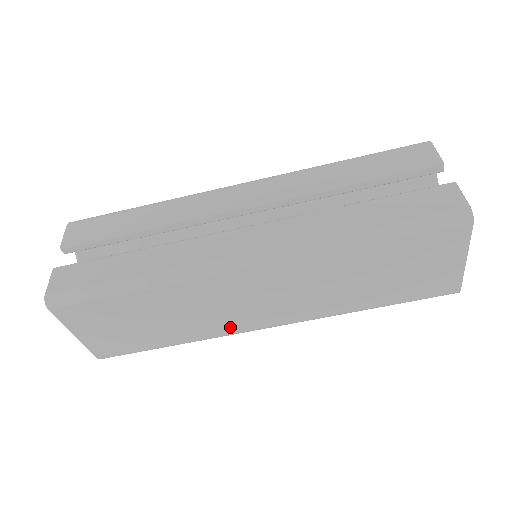
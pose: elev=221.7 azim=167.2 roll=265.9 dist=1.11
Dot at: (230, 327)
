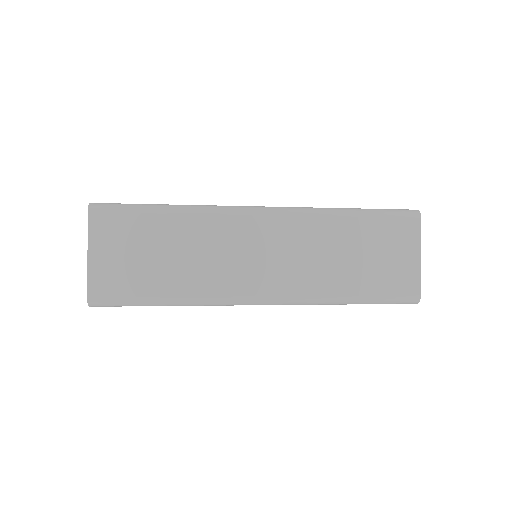
Dot at: (228, 287)
